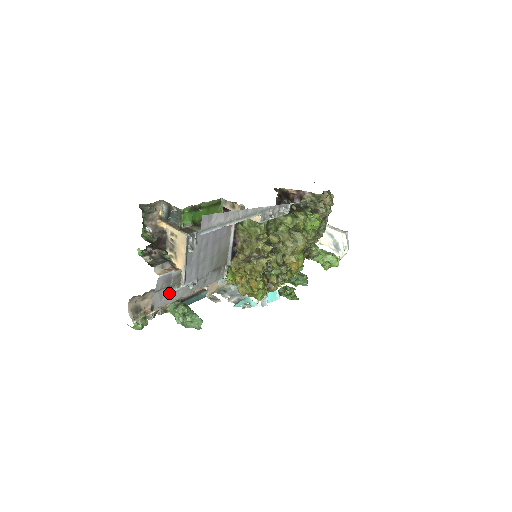
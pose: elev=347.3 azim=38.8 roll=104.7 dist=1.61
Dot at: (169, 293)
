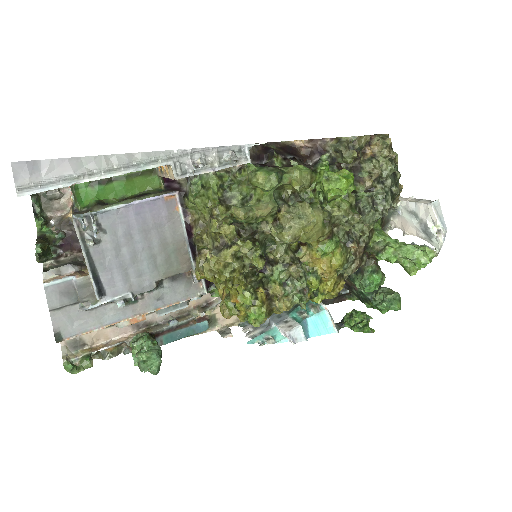
Dot at: (86, 314)
